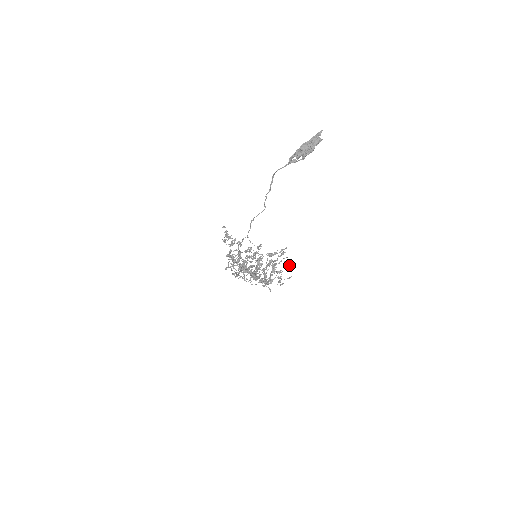
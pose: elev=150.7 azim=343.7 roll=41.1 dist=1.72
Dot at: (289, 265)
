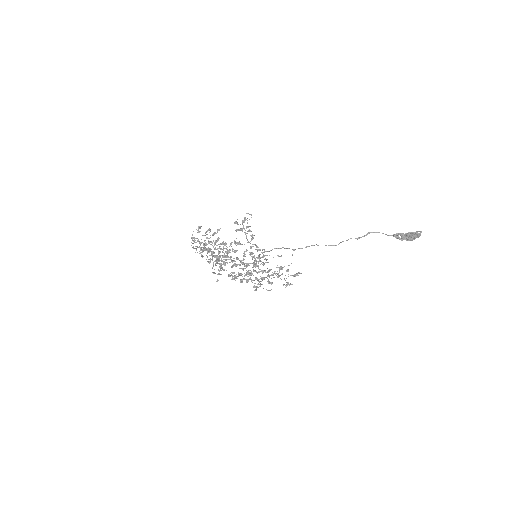
Dot at: (288, 284)
